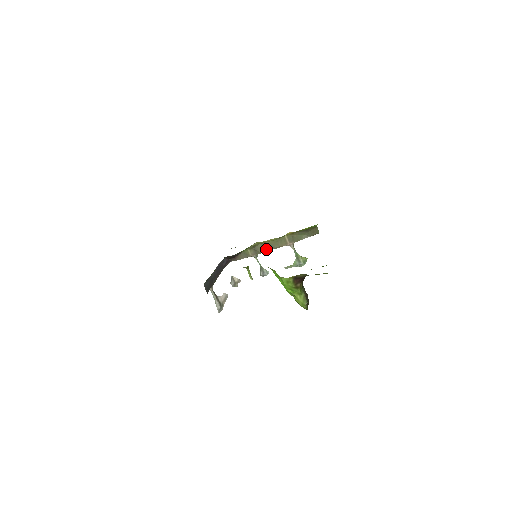
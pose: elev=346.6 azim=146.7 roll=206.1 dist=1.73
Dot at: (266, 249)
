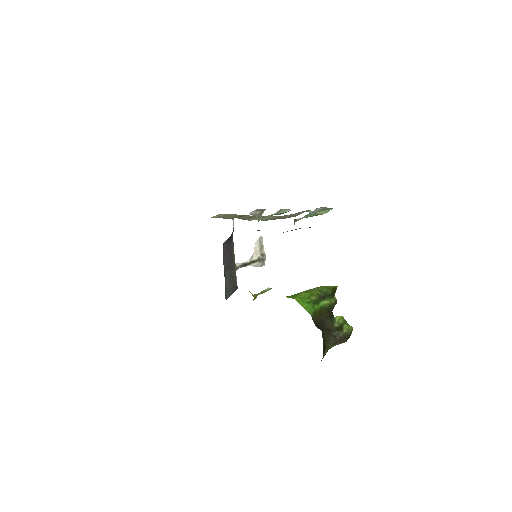
Dot at: occluded
